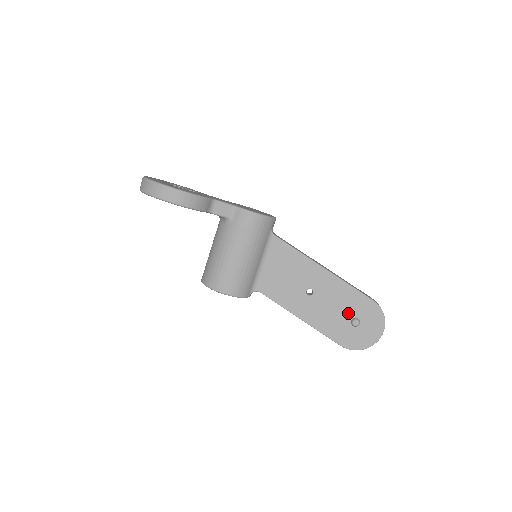
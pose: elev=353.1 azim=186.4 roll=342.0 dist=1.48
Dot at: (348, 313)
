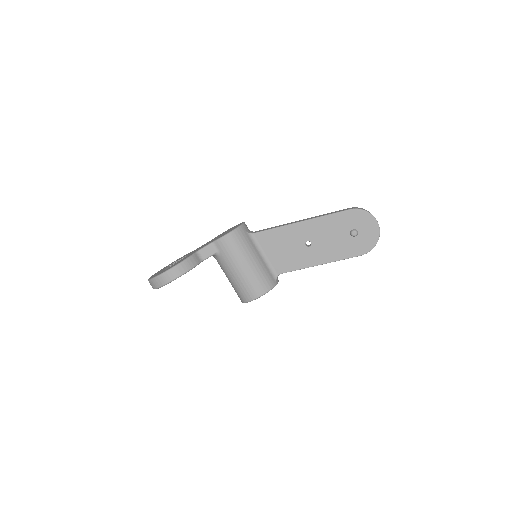
Dot at: (344, 232)
